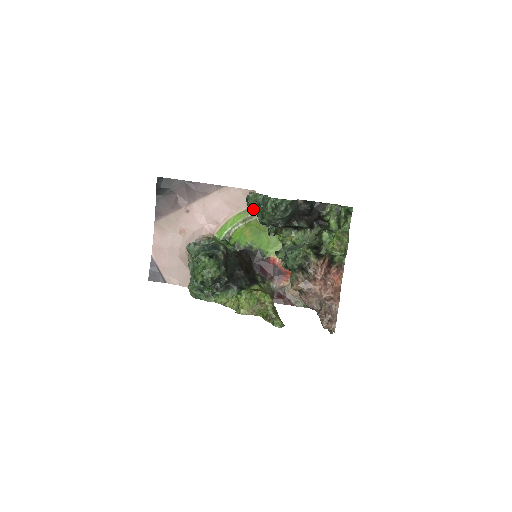
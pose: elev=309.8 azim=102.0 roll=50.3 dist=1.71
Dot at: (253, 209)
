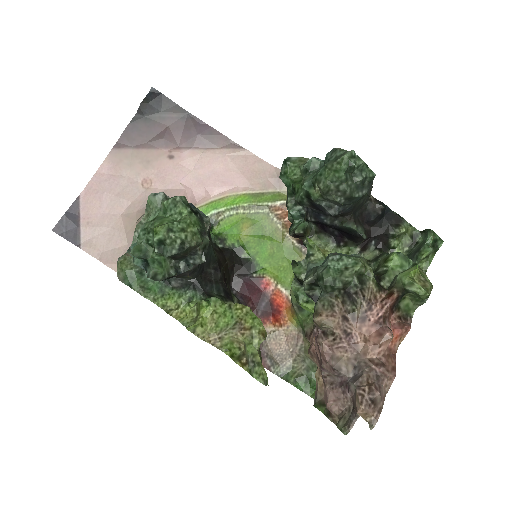
Dot at: (288, 180)
